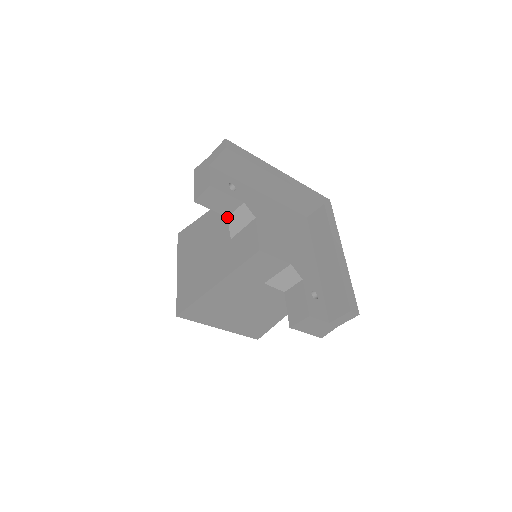
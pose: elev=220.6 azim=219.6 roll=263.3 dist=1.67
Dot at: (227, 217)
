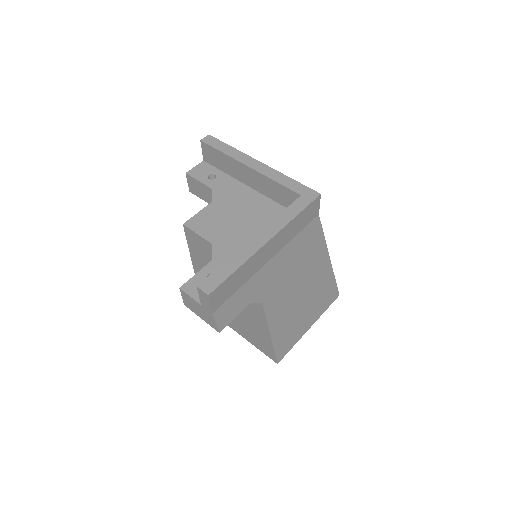
Dot at: occluded
